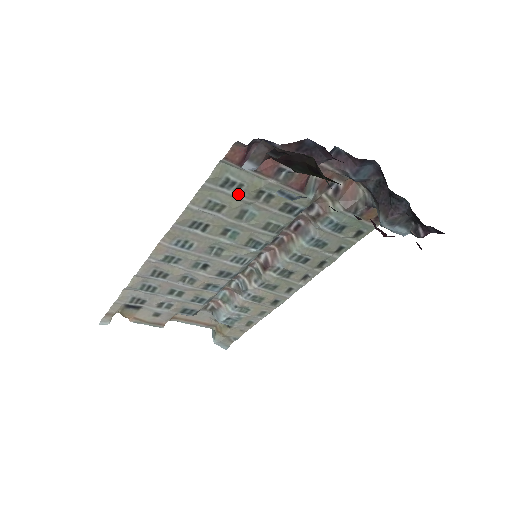
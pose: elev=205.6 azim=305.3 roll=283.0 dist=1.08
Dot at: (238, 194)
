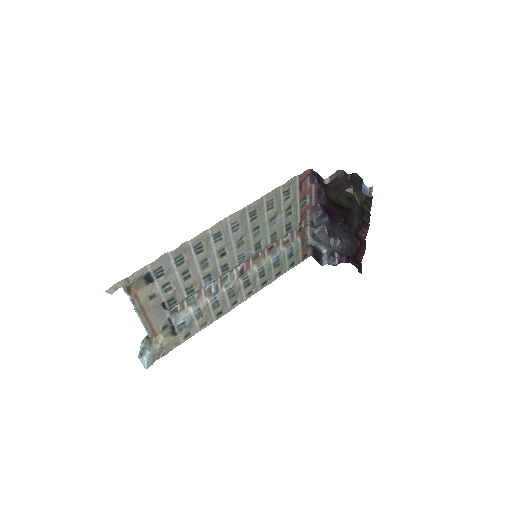
Dot at: (283, 203)
